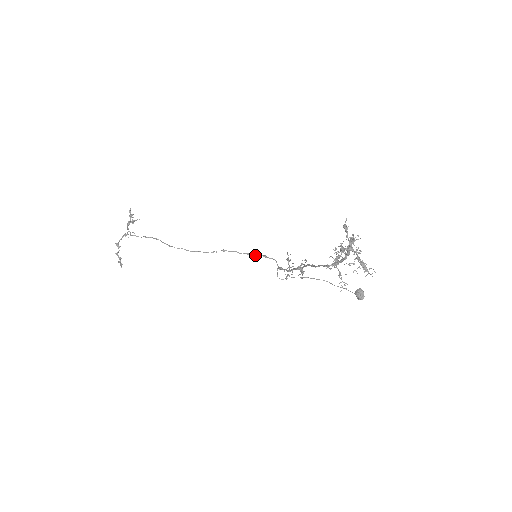
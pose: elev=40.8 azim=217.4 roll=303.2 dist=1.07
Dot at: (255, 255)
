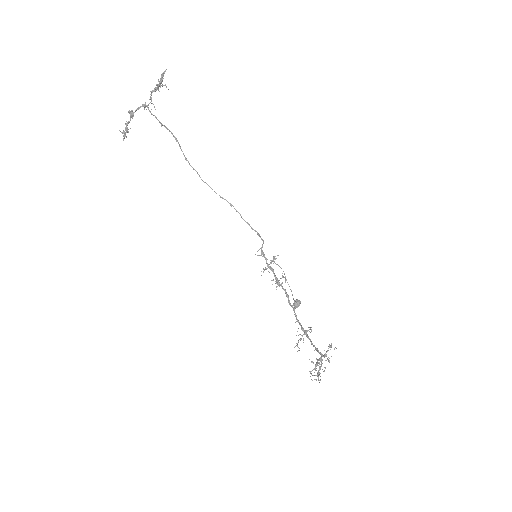
Dot at: (253, 229)
